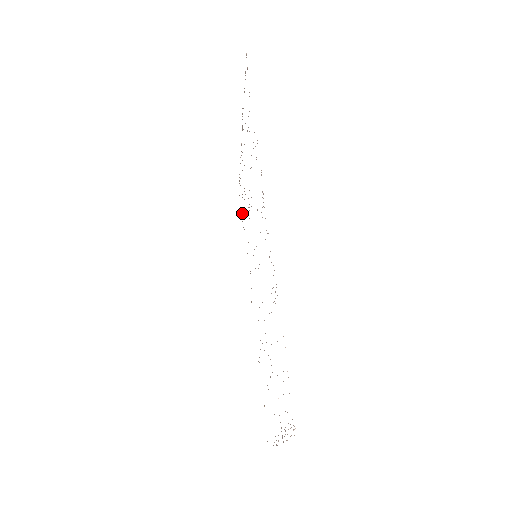
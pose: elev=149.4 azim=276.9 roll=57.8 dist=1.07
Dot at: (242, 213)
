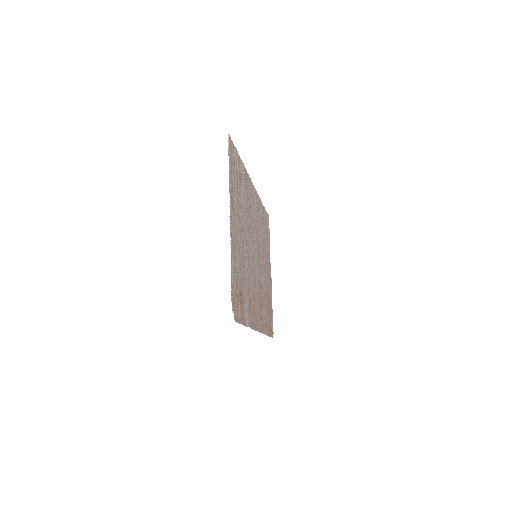
Dot at: (268, 327)
